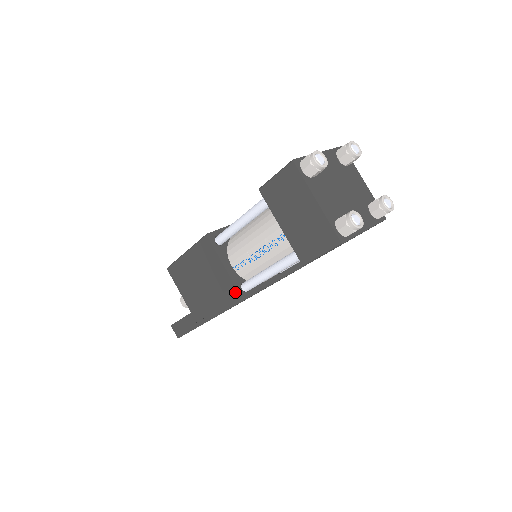
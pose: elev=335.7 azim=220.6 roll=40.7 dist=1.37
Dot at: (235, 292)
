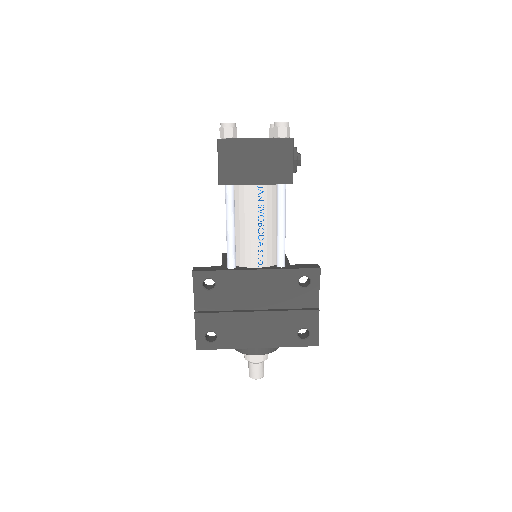
Dot at: (218, 268)
